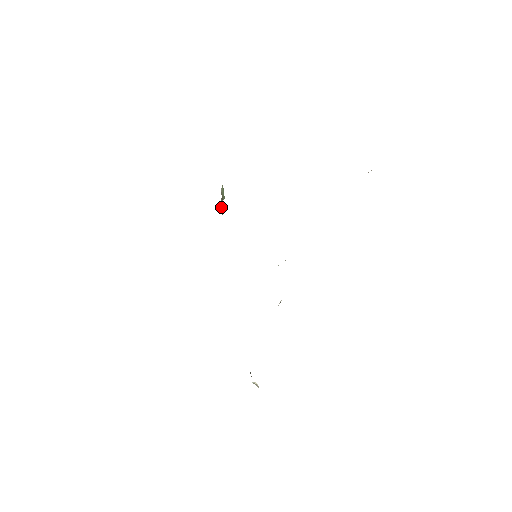
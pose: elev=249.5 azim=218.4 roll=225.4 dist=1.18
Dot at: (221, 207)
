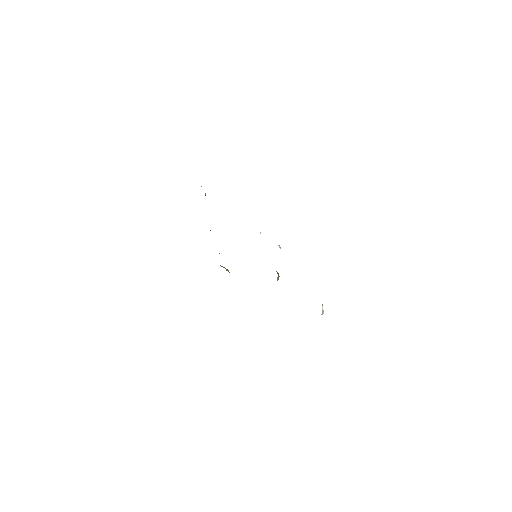
Dot at: occluded
